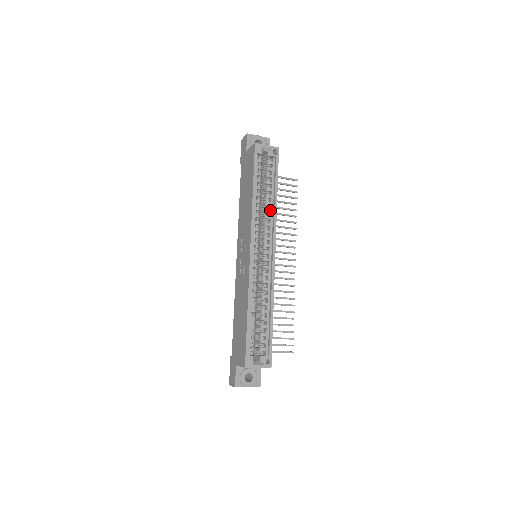
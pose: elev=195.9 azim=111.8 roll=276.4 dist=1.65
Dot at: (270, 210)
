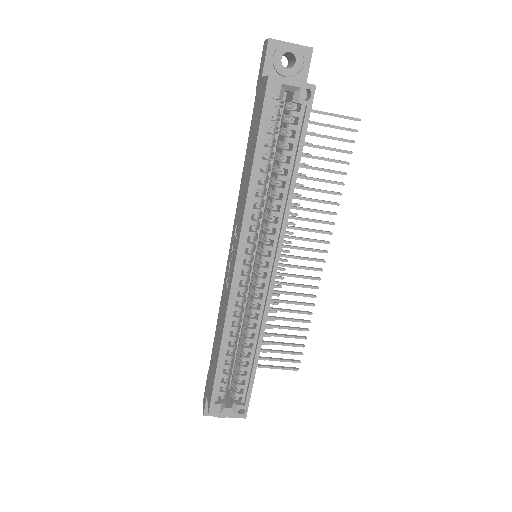
Dot at: (280, 202)
